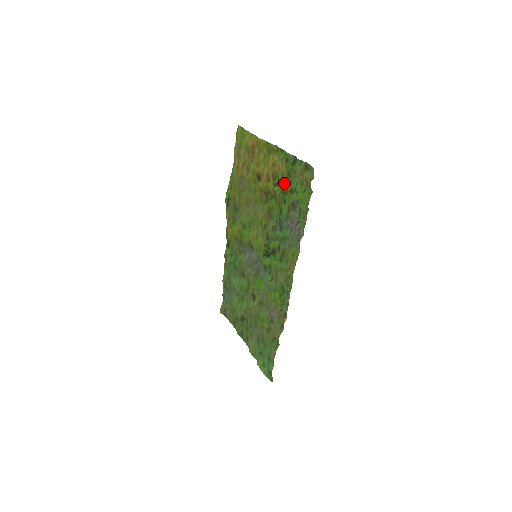
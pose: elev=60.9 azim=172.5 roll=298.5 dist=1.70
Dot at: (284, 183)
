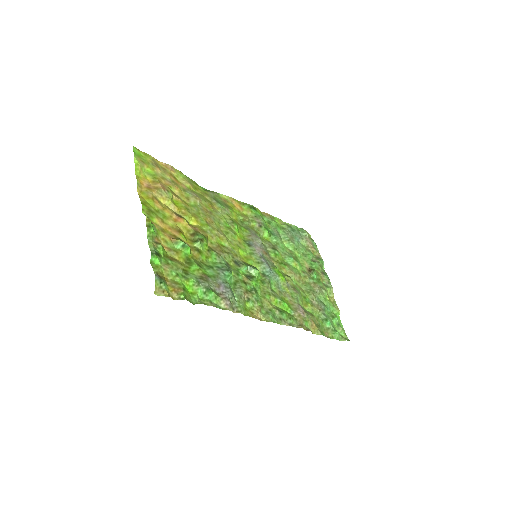
Dot at: (178, 258)
